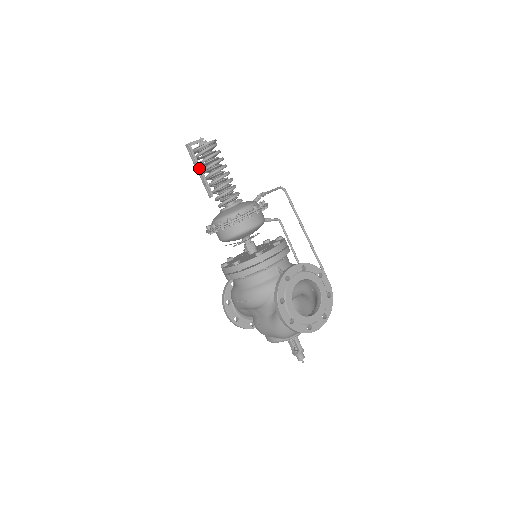
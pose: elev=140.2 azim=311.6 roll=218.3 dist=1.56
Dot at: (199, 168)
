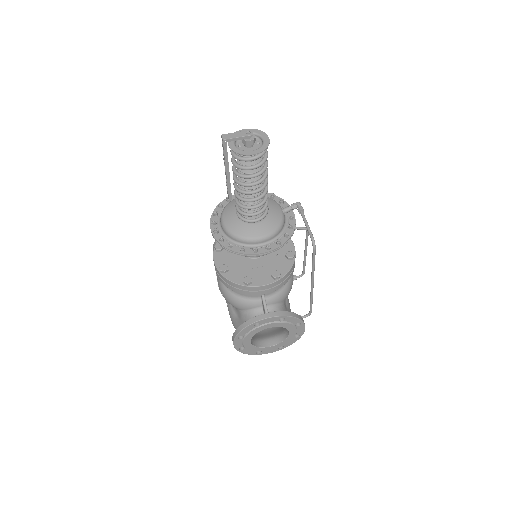
Dot at: (226, 170)
